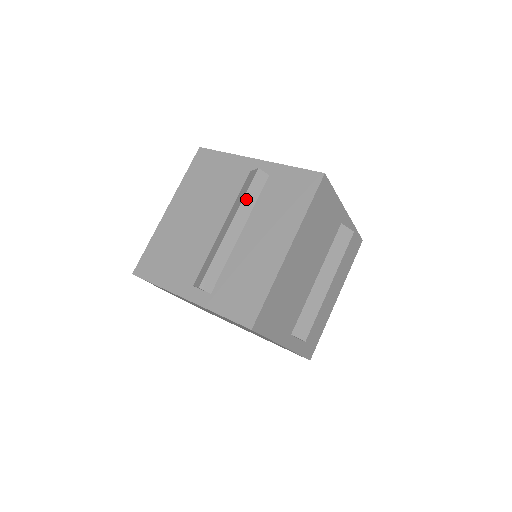
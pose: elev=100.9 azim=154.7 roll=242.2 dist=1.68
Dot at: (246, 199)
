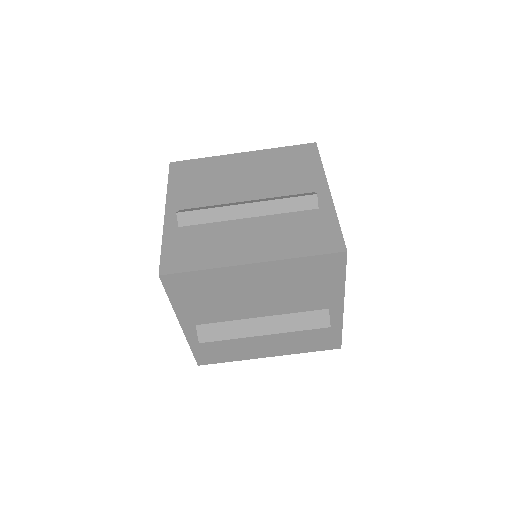
Dot at: (281, 202)
